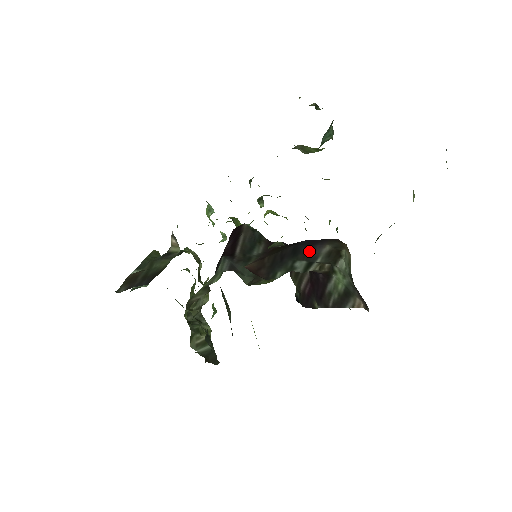
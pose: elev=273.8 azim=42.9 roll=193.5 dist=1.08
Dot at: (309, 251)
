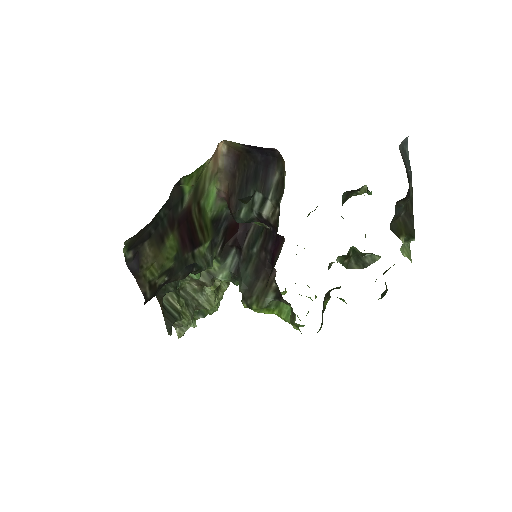
Dot at: (265, 178)
